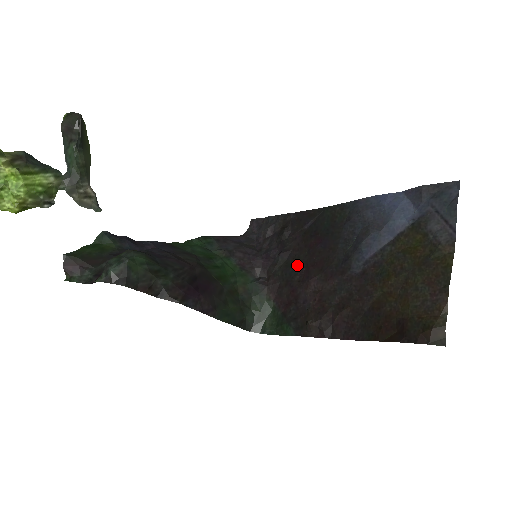
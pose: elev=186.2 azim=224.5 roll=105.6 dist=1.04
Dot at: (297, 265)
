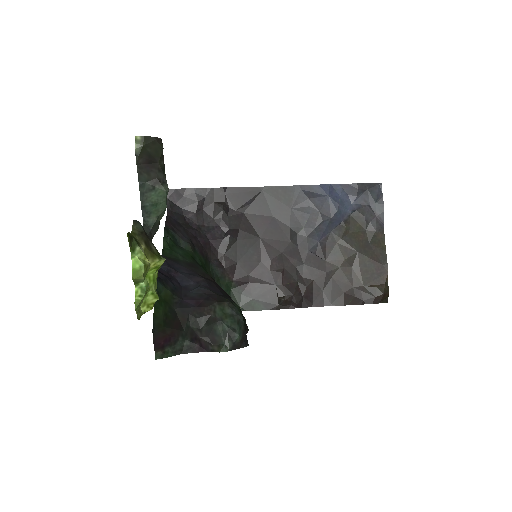
Dot at: (251, 245)
